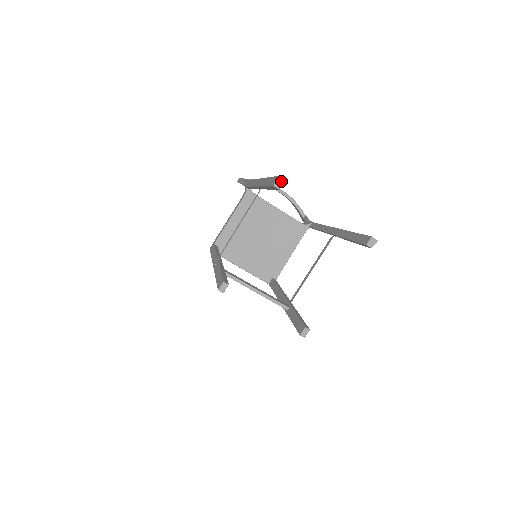
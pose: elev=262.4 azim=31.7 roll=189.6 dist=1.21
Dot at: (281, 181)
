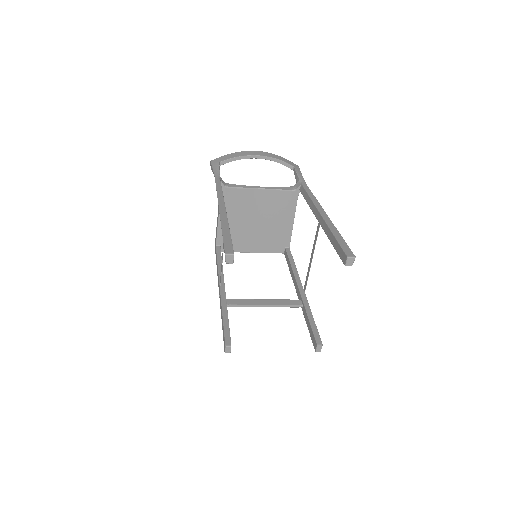
Dot at: (231, 257)
